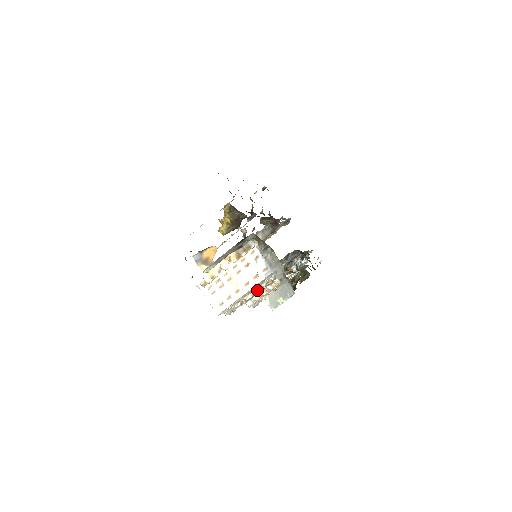
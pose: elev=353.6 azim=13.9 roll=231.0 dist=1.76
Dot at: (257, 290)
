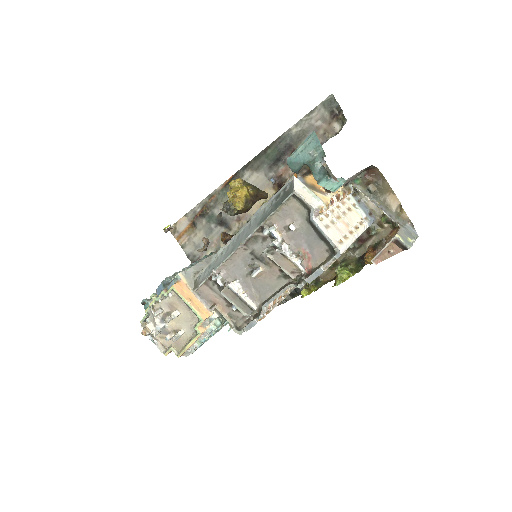
Dot at: occluded
